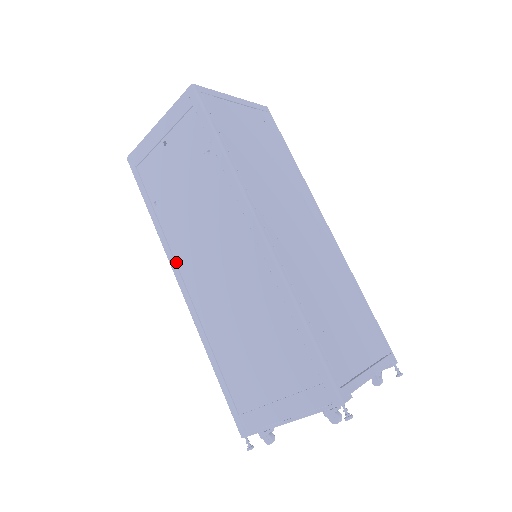
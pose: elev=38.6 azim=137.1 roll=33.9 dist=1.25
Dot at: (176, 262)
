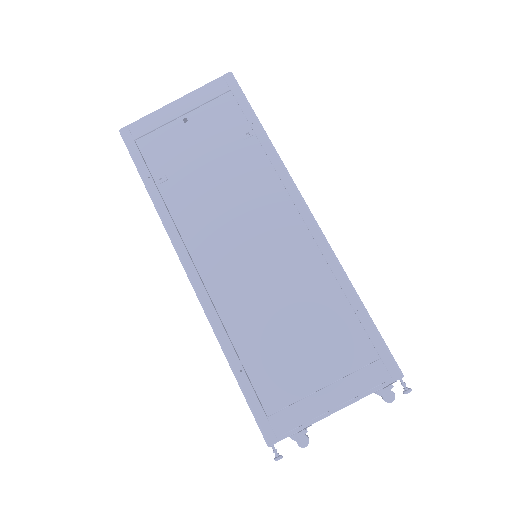
Dot at: (186, 244)
